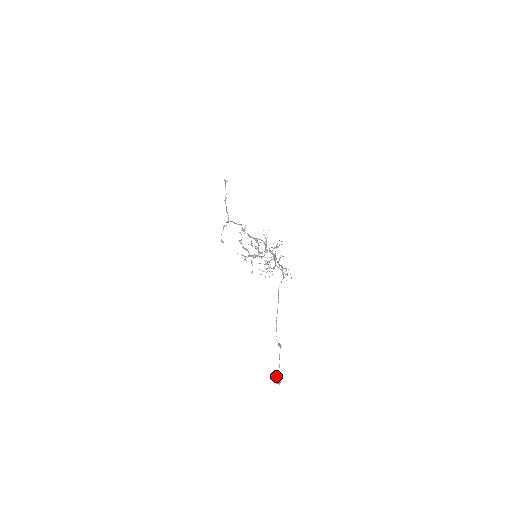
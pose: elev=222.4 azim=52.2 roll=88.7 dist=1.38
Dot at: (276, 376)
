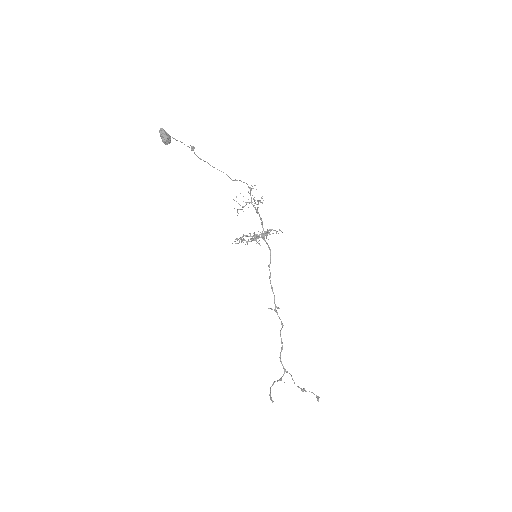
Dot at: (165, 137)
